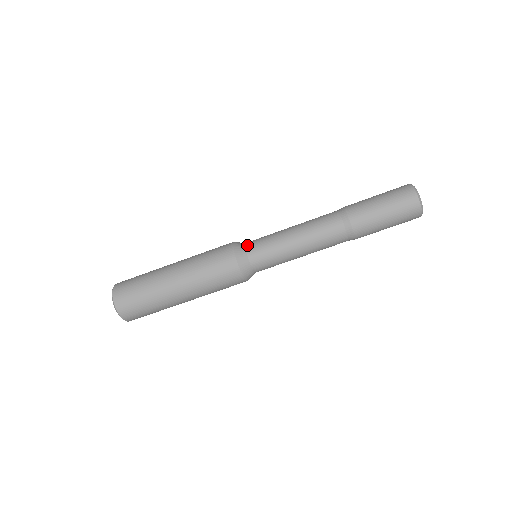
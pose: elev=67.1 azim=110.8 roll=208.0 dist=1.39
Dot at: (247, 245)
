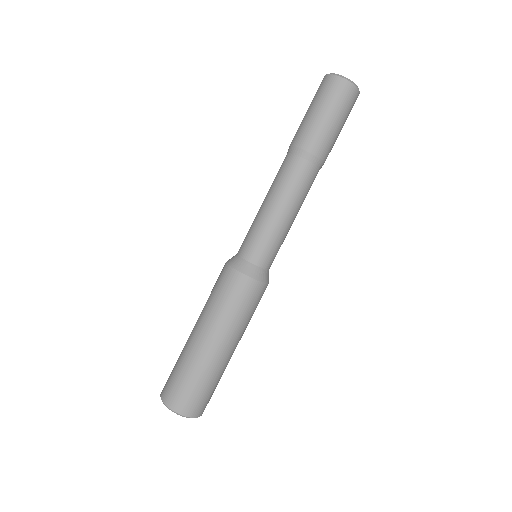
Dot at: (241, 254)
